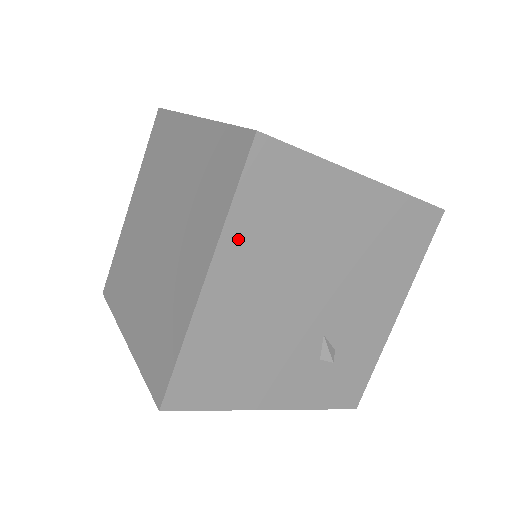
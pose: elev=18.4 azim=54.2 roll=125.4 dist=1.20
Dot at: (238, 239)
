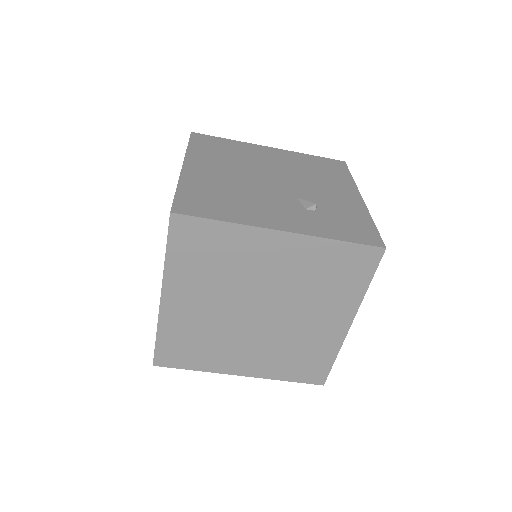
Dot at: (198, 156)
